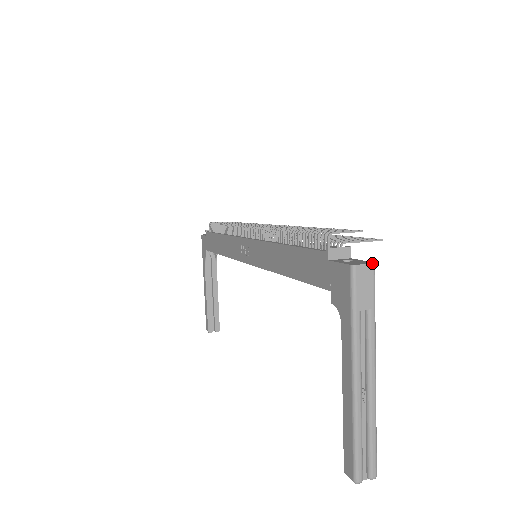
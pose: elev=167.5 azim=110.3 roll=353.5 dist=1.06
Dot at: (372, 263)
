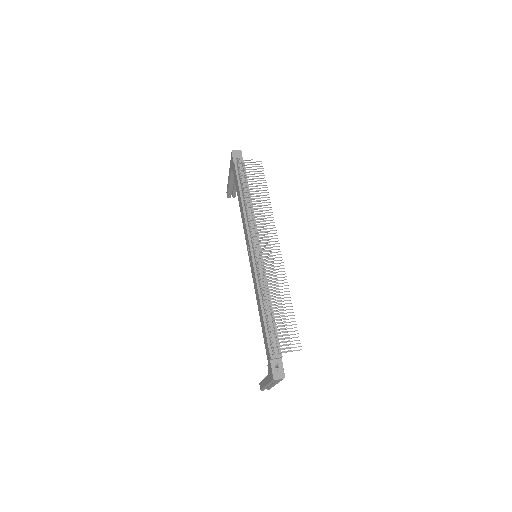
Dot at: occluded
